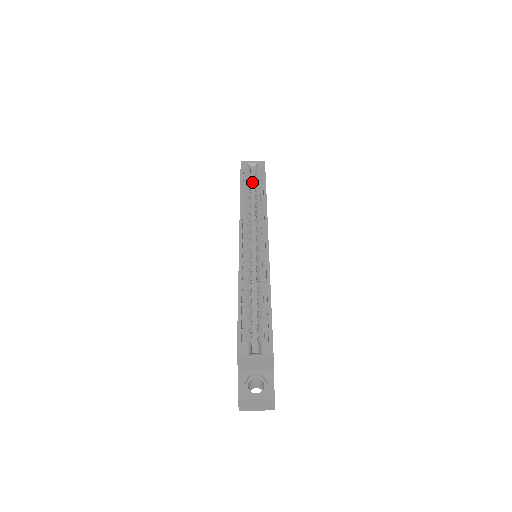
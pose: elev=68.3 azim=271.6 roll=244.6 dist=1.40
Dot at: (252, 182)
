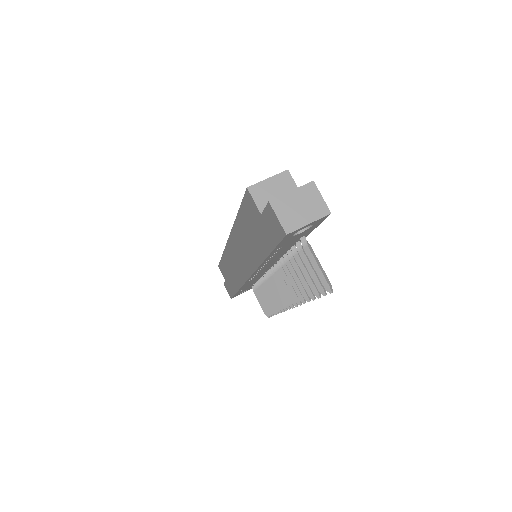
Dot at: occluded
